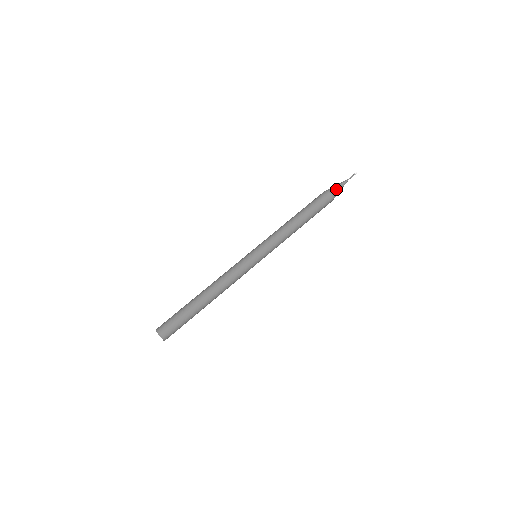
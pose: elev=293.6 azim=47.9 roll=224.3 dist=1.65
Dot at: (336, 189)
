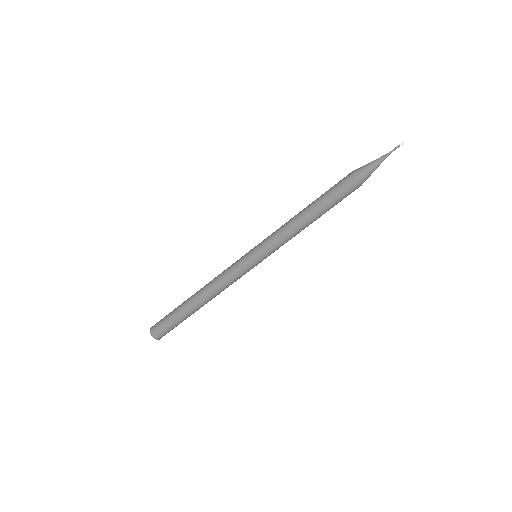
Dot at: (367, 170)
